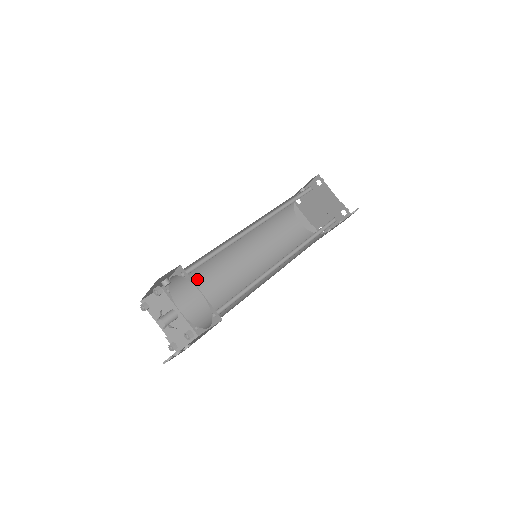
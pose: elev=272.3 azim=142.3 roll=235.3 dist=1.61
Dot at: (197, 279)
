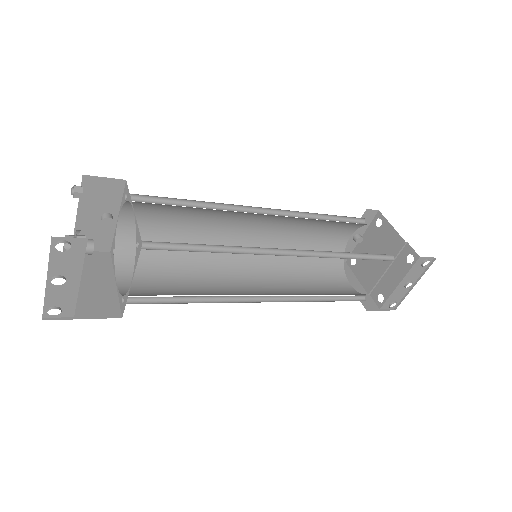
Dot at: (164, 262)
